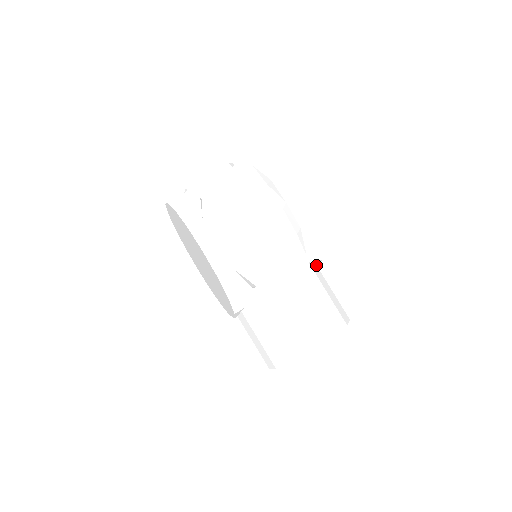
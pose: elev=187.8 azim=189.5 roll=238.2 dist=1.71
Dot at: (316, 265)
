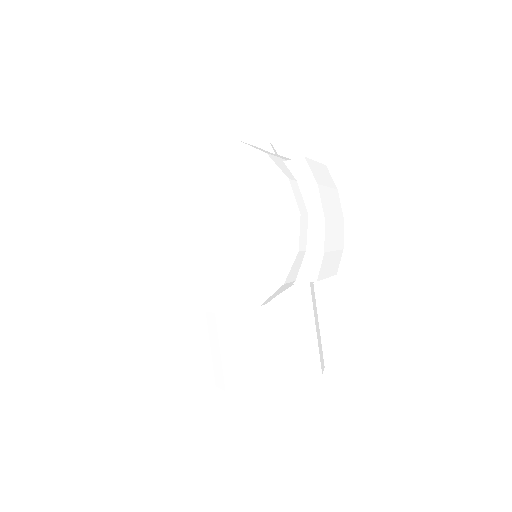
Dot at: occluded
